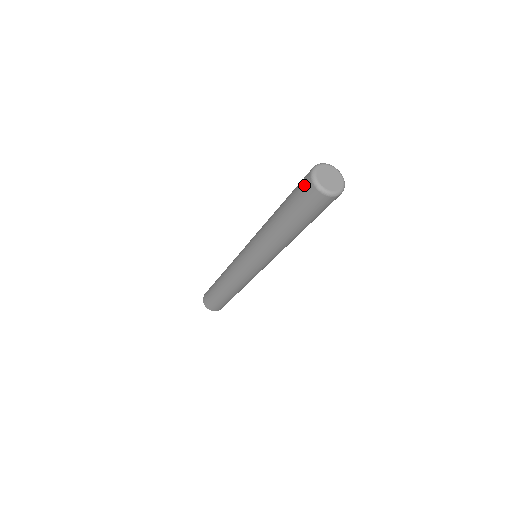
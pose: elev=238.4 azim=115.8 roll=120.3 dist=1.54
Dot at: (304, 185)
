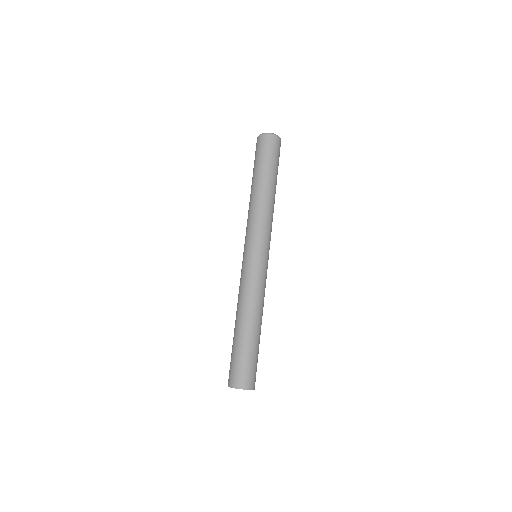
Dot at: (257, 144)
